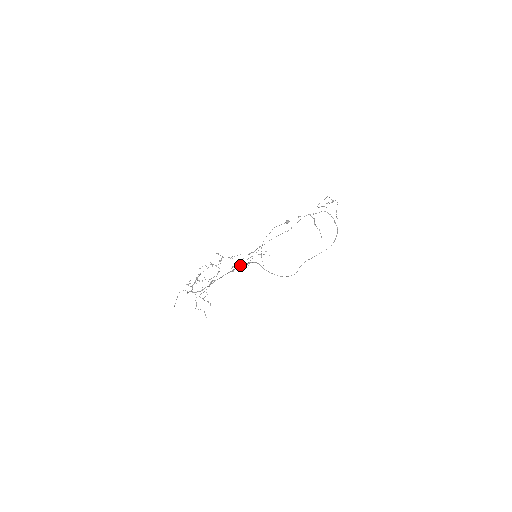
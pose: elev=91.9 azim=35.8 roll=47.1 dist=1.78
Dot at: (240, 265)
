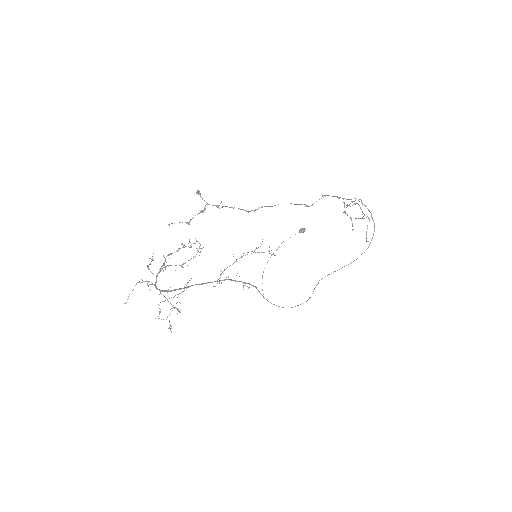
Dot at: (232, 264)
